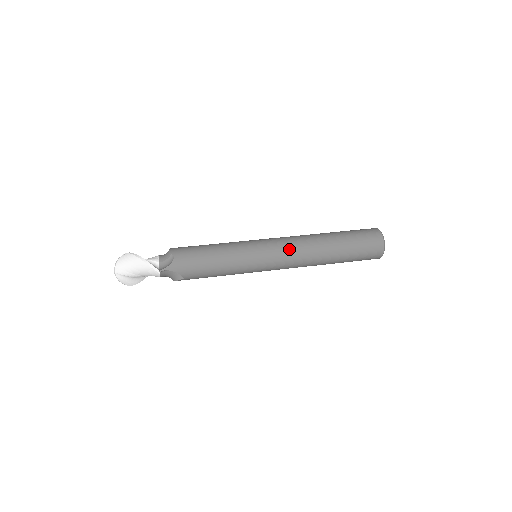
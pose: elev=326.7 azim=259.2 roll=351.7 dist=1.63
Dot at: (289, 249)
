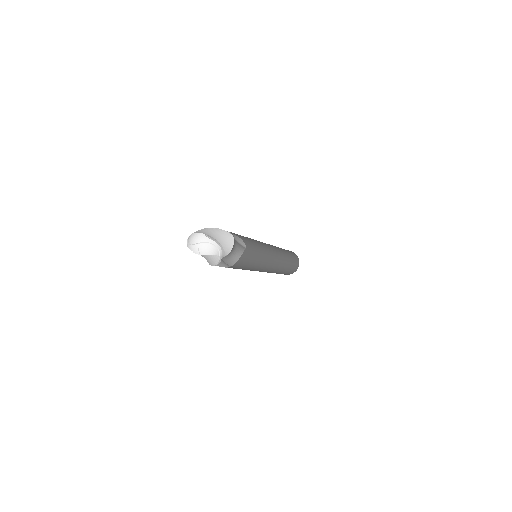
Dot at: occluded
